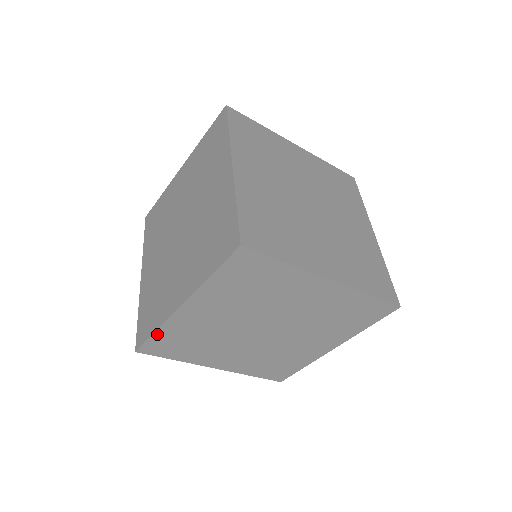
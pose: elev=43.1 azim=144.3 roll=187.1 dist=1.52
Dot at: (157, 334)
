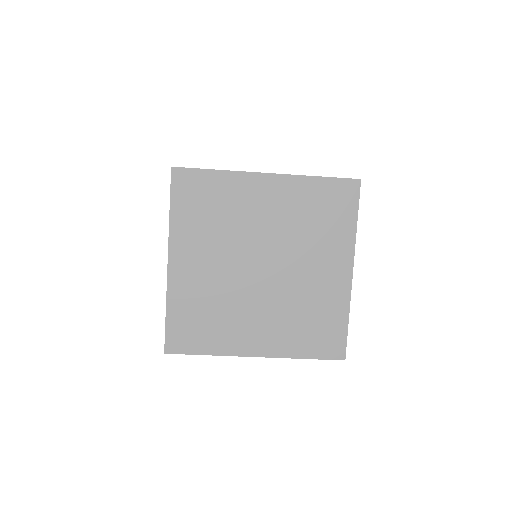
Dot at: (205, 354)
